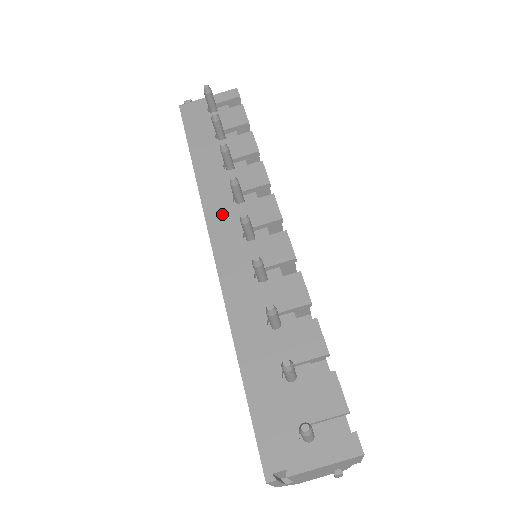
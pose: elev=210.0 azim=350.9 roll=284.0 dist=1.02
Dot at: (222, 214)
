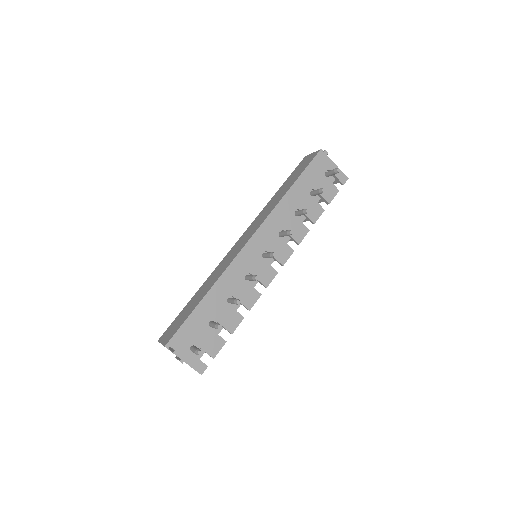
Dot at: (269, 232)
